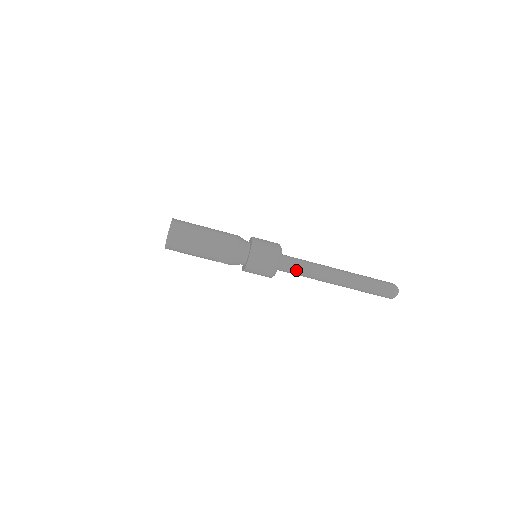
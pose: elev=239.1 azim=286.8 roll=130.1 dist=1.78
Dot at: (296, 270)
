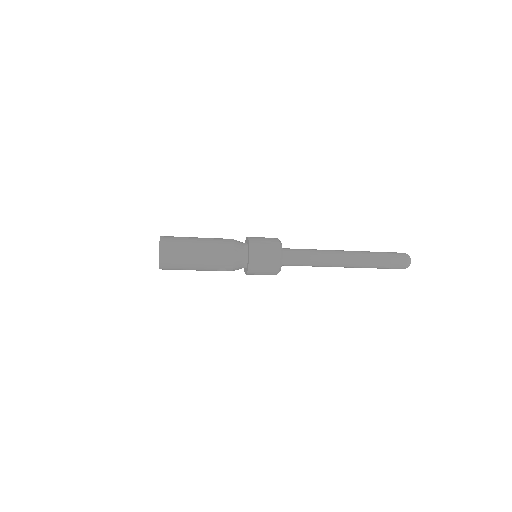
Dot at: (301, 260)
